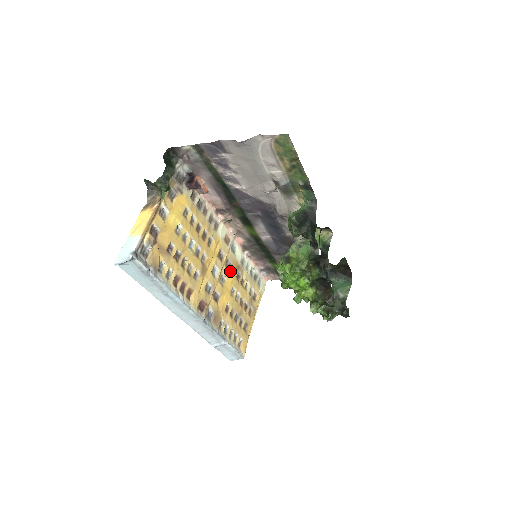
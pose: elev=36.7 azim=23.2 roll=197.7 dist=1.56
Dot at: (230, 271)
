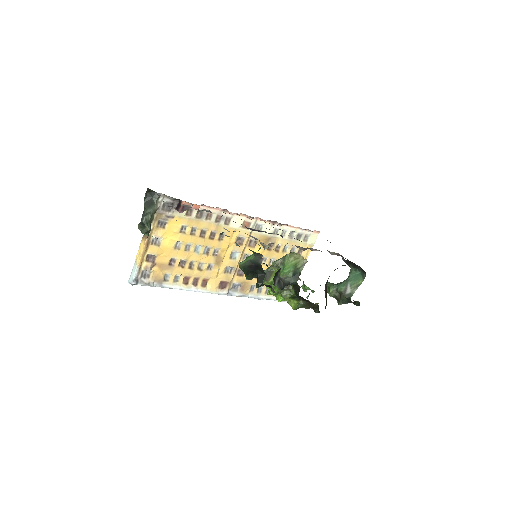
Dot at: (257, 247)
